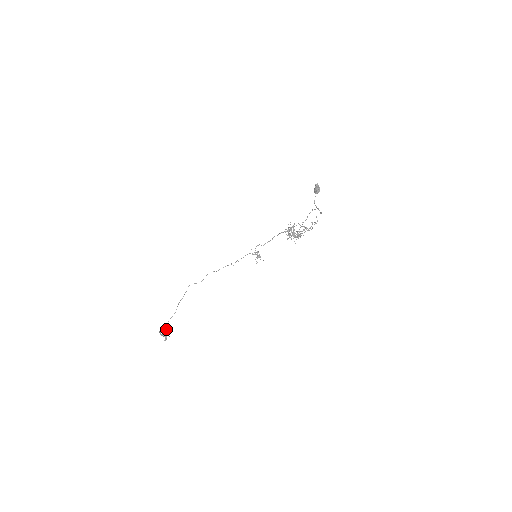
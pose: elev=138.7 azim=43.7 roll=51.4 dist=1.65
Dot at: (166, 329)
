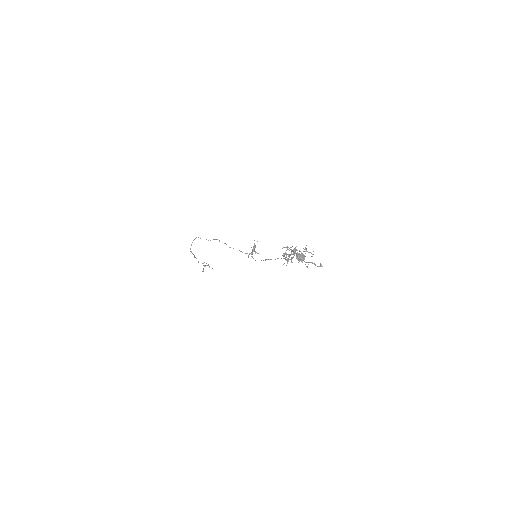
Dot at: occluded
